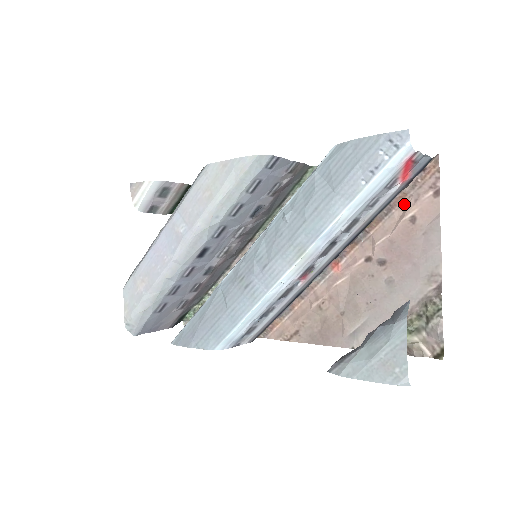
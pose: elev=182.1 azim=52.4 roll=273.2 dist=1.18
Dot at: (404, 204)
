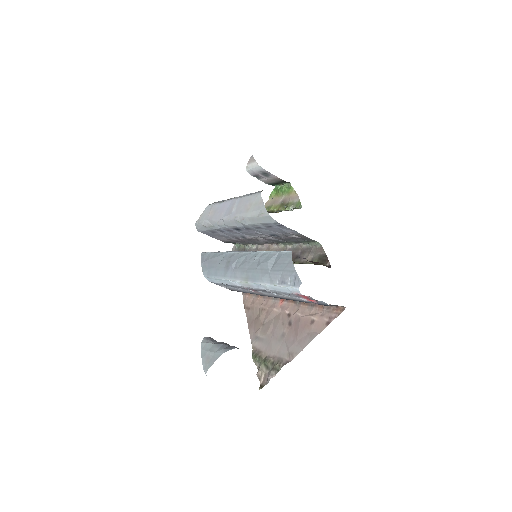
Dot at: (319, 310)
